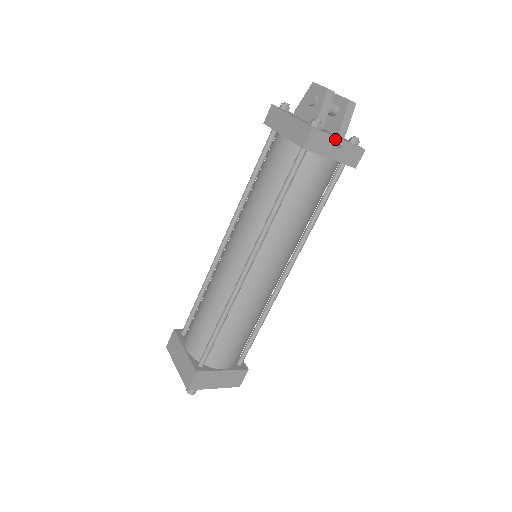
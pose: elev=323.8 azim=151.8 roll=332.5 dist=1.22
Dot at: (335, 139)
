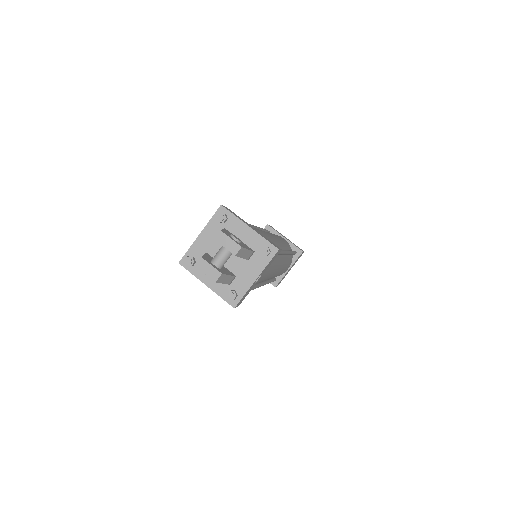
Dot at: (253, 284)
